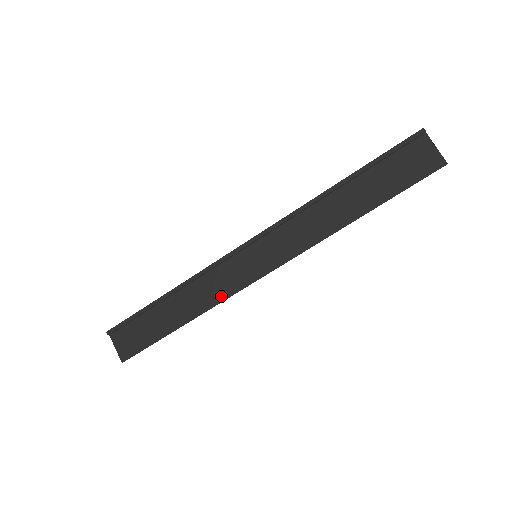
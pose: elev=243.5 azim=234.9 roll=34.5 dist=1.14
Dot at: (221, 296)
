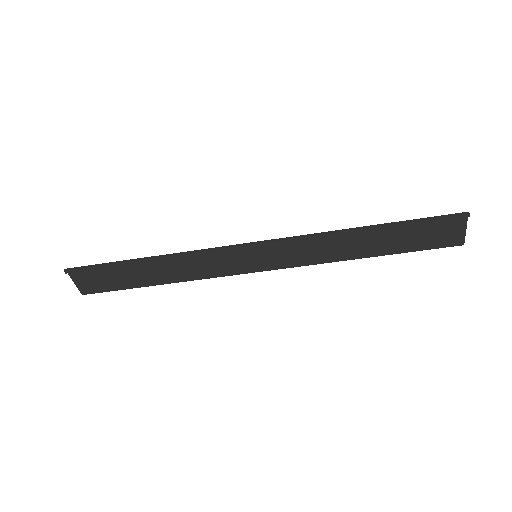
Dot at: (208, 275)
